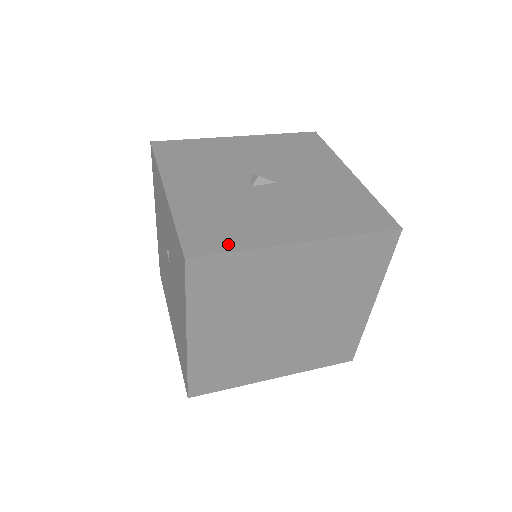
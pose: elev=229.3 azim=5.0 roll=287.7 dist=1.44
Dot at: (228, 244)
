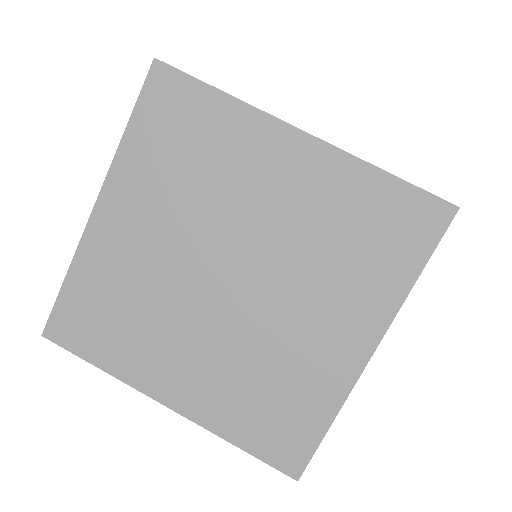
Dot at: occluded
